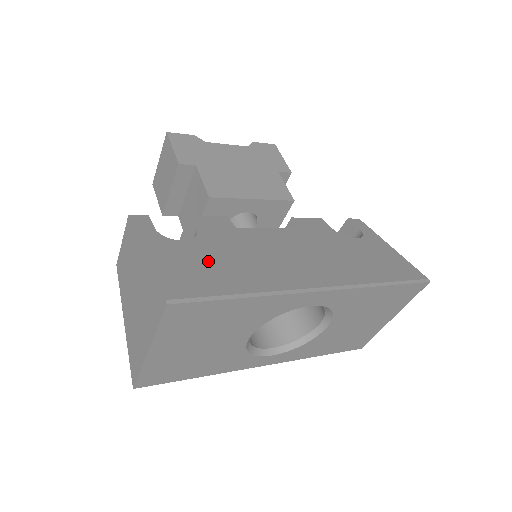
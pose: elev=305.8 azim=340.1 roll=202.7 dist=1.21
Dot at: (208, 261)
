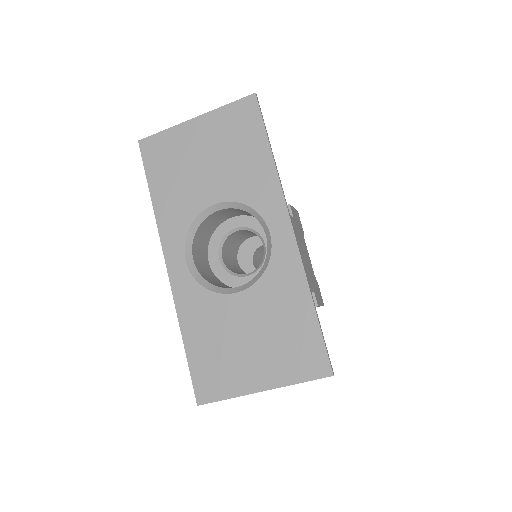
Dot at: occluded
